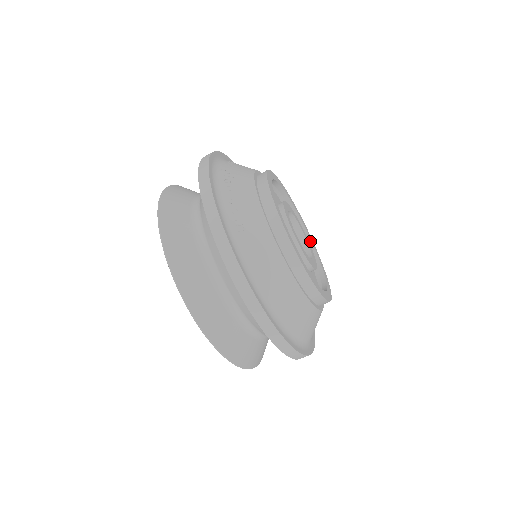
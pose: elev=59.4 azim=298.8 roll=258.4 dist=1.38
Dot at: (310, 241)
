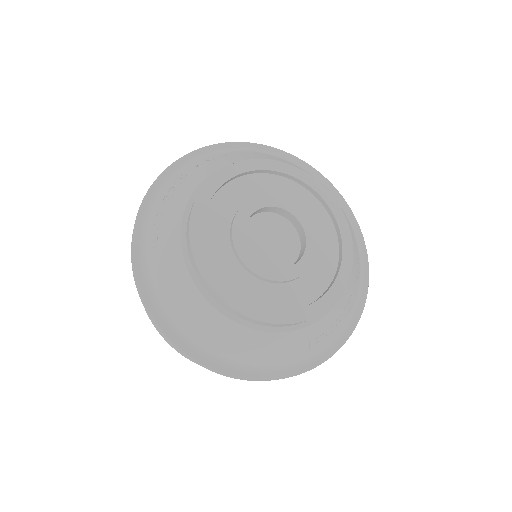
Dot at: (339, 234)
